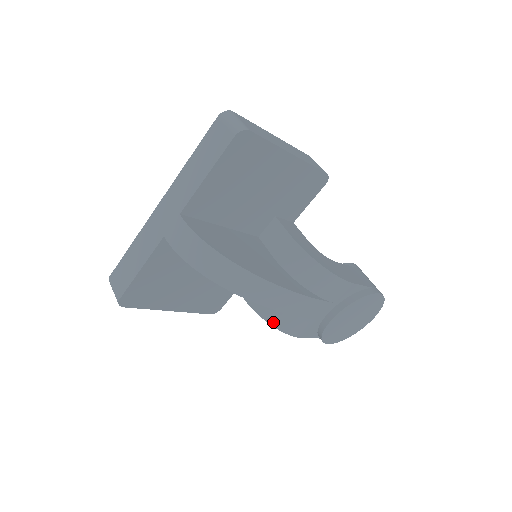
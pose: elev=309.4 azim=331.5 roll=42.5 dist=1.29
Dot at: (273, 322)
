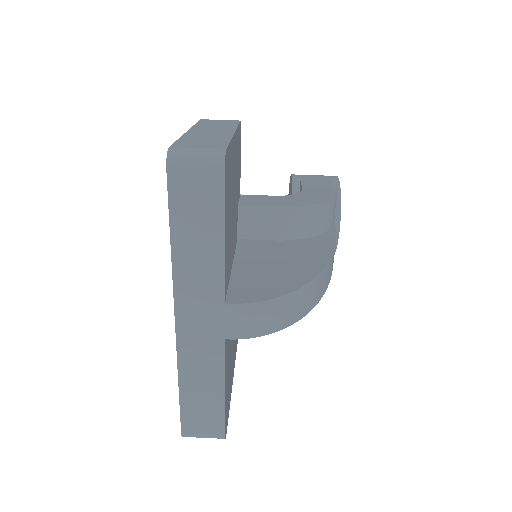
Dot at: occluded
